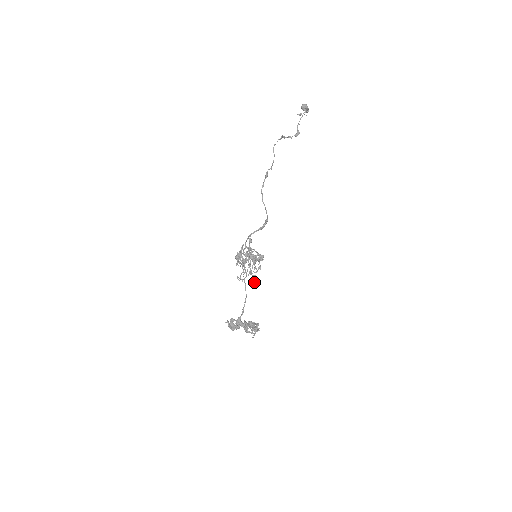
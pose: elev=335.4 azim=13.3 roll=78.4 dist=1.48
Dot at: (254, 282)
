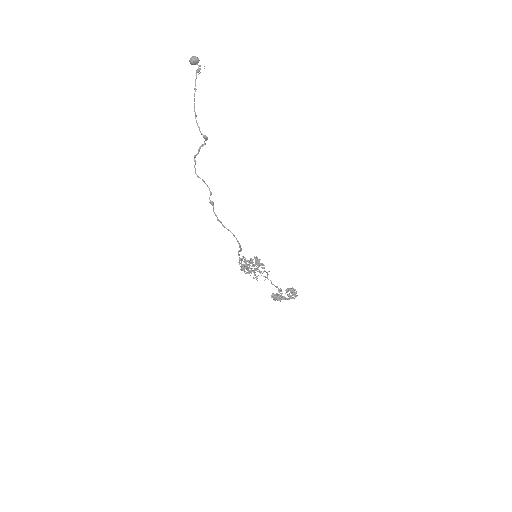
Dot at: (269, 271)
